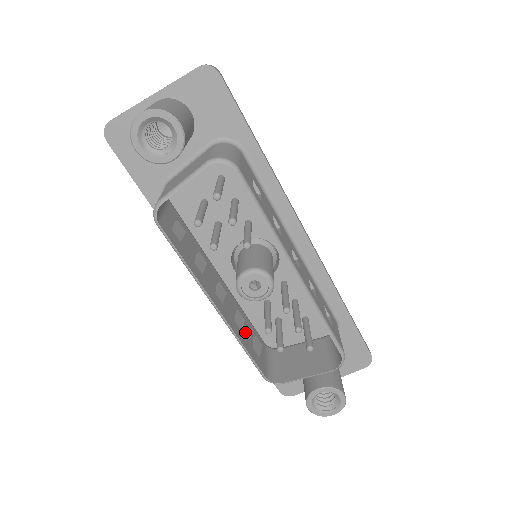
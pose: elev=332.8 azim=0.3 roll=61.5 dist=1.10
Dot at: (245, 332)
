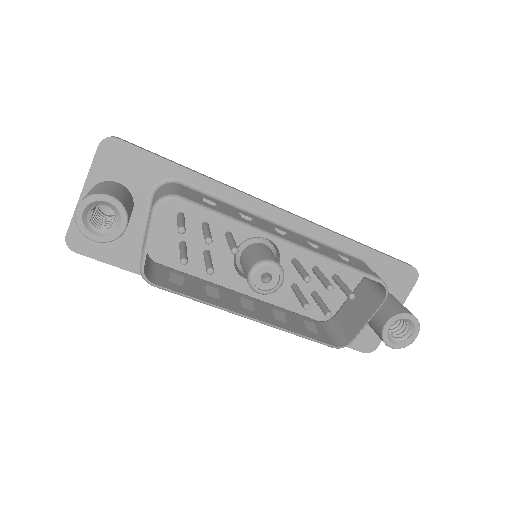
Dot at: (291, 322)
